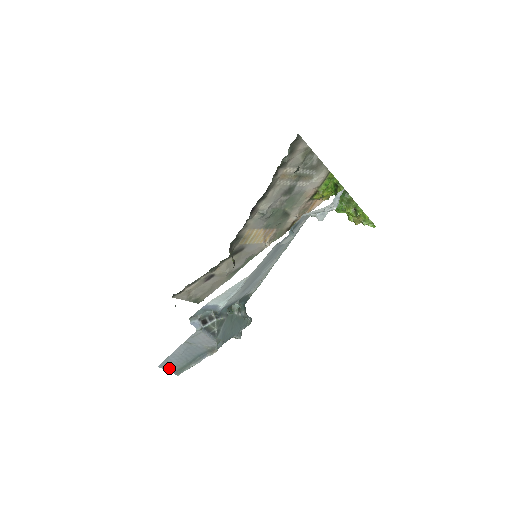
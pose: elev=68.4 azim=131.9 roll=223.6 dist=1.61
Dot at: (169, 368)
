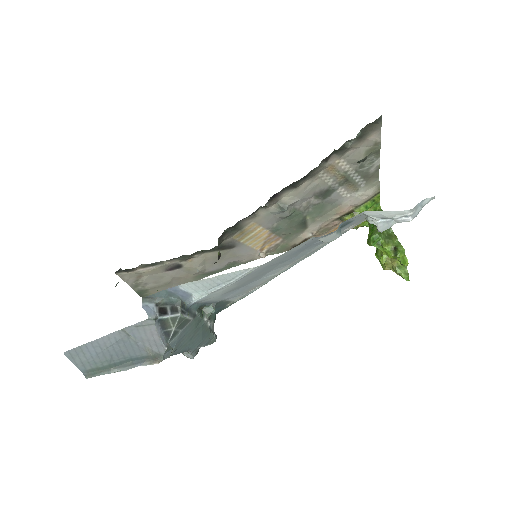
Dot at: (79, 362)
